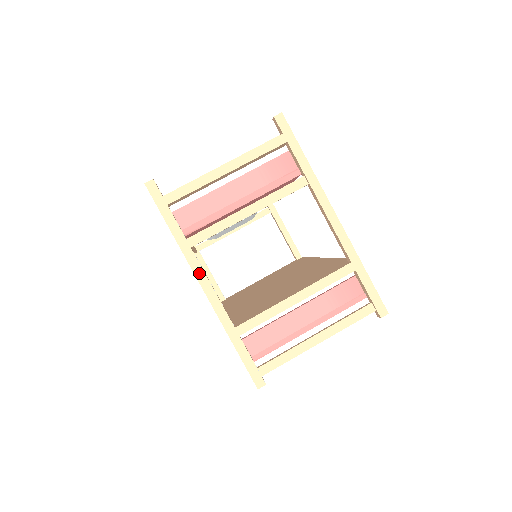
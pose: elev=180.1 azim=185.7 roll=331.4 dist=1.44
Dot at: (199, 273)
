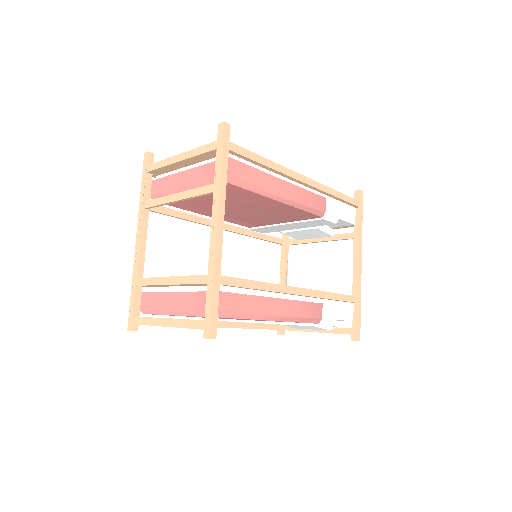
Dot at: (139, 228)
